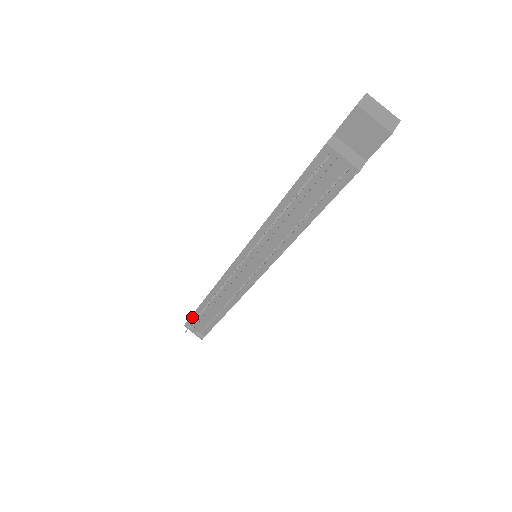
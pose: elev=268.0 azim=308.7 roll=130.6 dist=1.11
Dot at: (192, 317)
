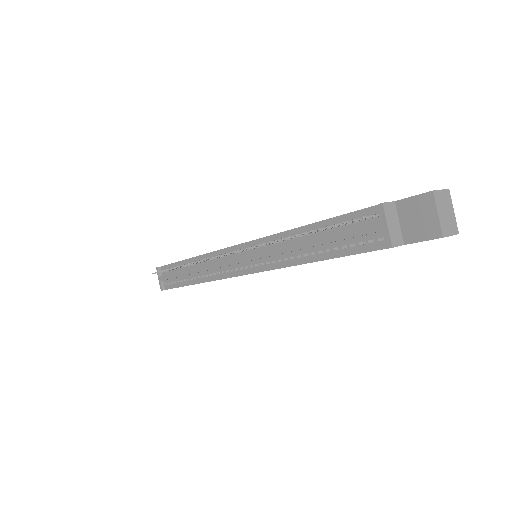
Dot at: (168, 266)
